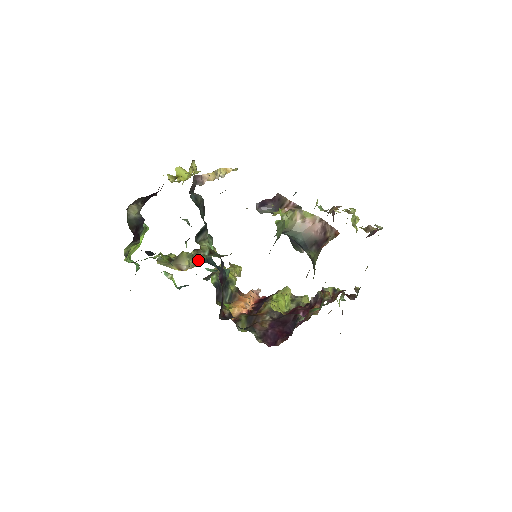
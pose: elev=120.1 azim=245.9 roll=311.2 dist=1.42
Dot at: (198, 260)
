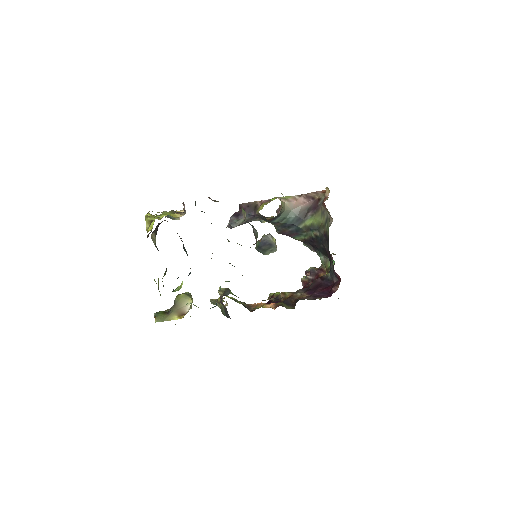
Dot at: occluded
